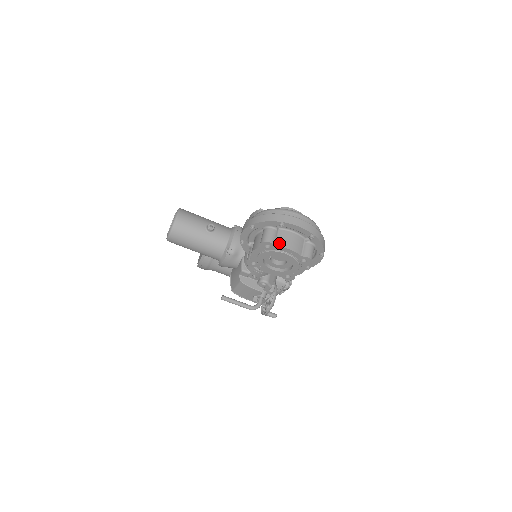
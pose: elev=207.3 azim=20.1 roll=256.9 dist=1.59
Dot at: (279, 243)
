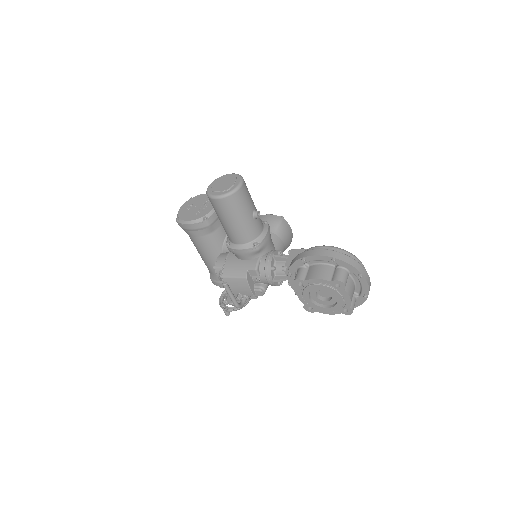
Dot at: (347, 288)
